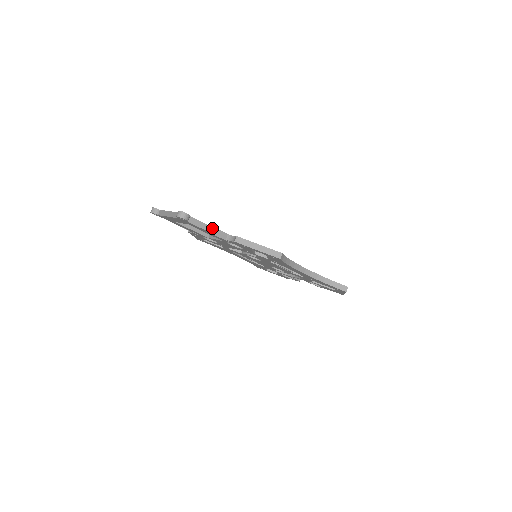
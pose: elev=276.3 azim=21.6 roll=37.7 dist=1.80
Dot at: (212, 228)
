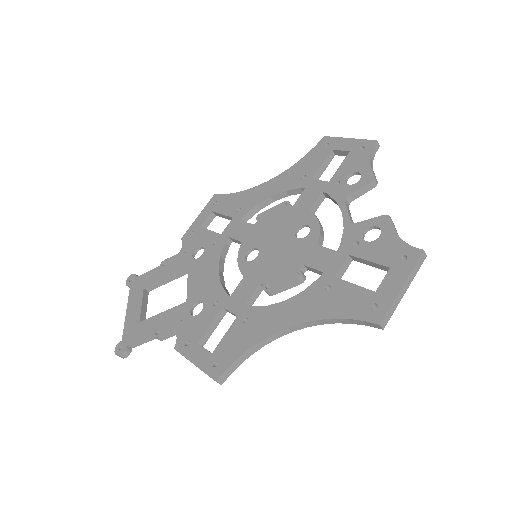
Dot at: (155, 338)
